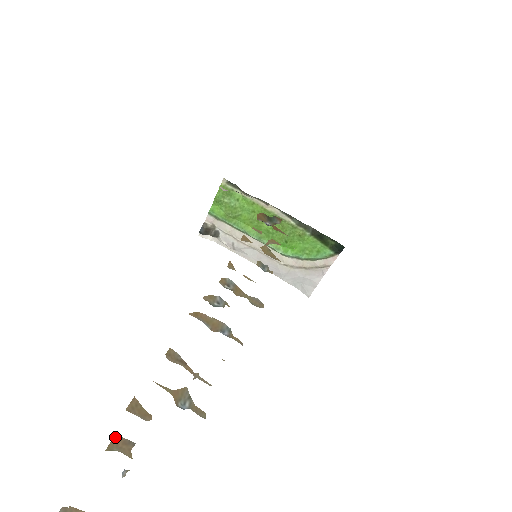
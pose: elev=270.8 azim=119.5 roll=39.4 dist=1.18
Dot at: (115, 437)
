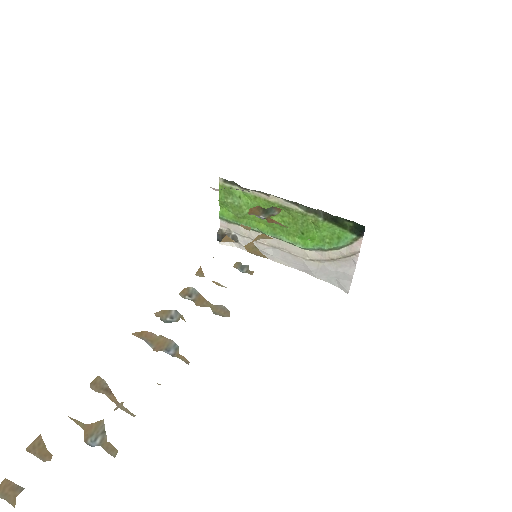
Dot at: (4, 482)
